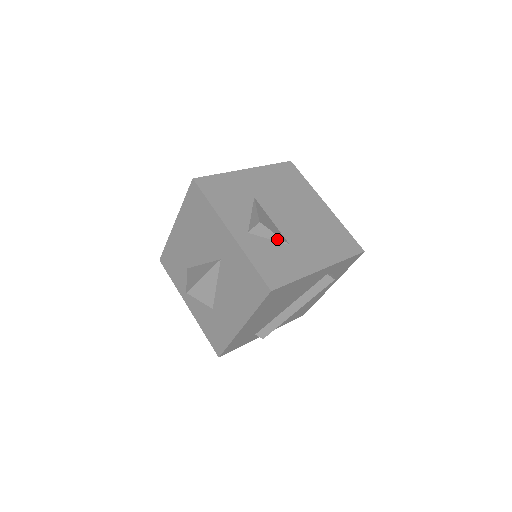
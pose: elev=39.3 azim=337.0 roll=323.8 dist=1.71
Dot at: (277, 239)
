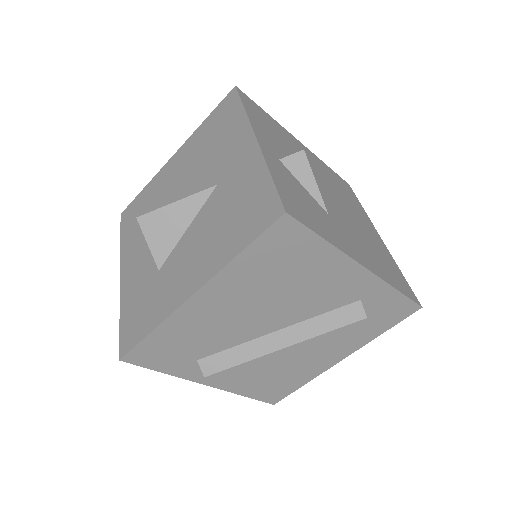
Dot at: (315, 194)
